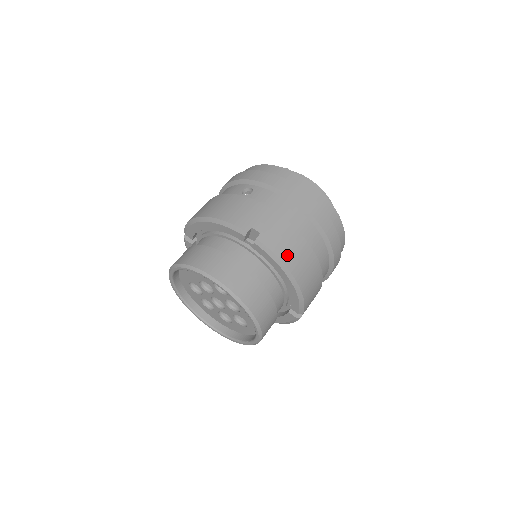
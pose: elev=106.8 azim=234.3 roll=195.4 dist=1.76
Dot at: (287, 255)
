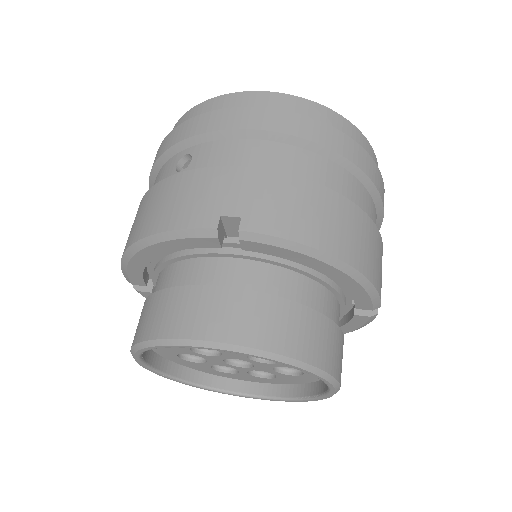
Dot at: (308, 229)
